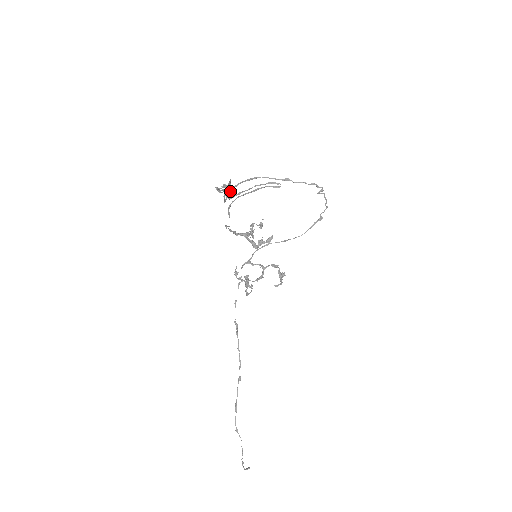
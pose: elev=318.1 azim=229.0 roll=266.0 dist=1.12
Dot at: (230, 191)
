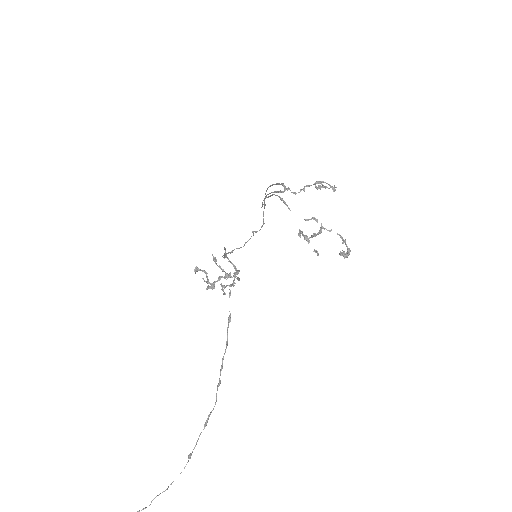
Dot at: (283, 186)
